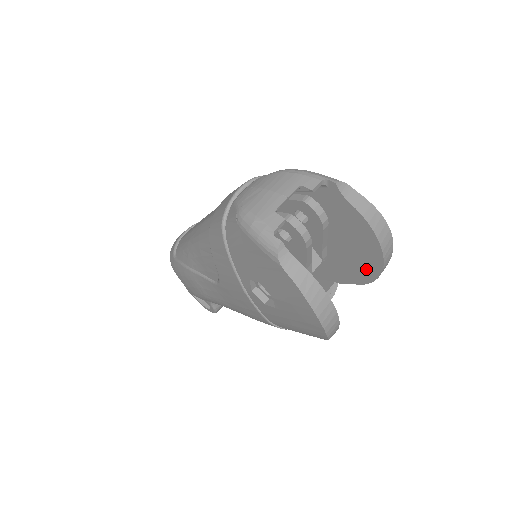
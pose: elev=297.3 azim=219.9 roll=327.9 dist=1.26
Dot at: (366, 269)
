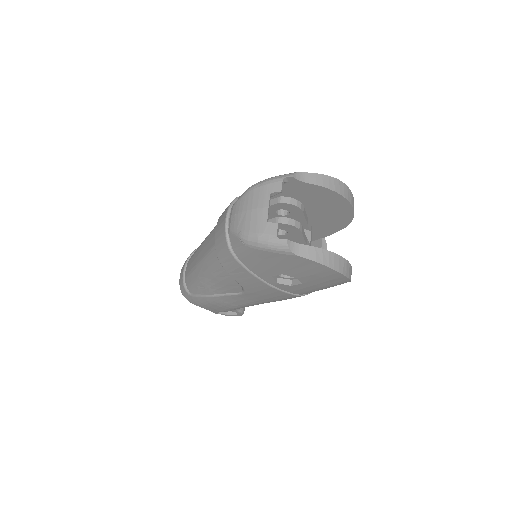
Dot at: (342, 217)
